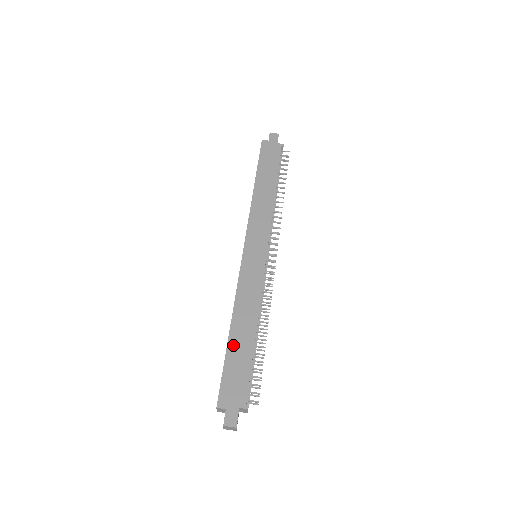
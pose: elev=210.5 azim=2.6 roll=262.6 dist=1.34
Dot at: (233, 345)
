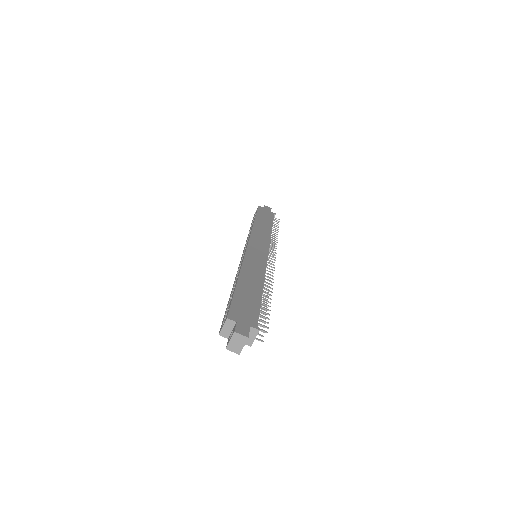
Dot at: (242, 288)
